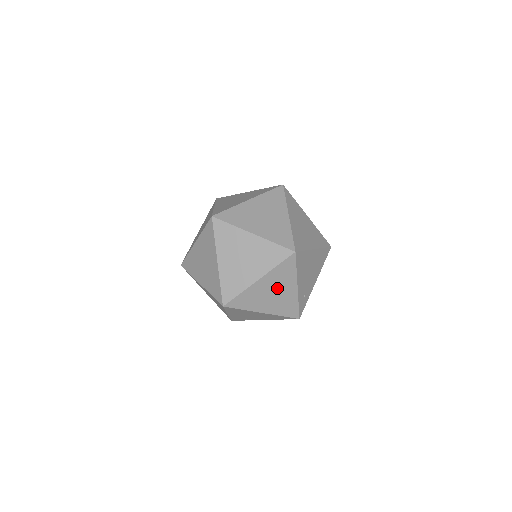
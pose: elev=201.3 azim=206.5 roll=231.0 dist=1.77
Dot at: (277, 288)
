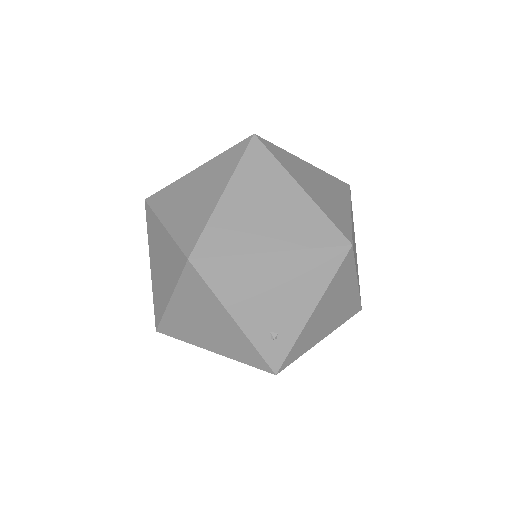
Dot at: (205, 317)
